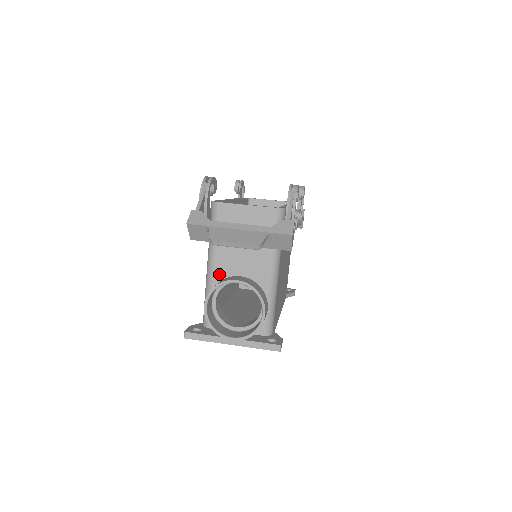
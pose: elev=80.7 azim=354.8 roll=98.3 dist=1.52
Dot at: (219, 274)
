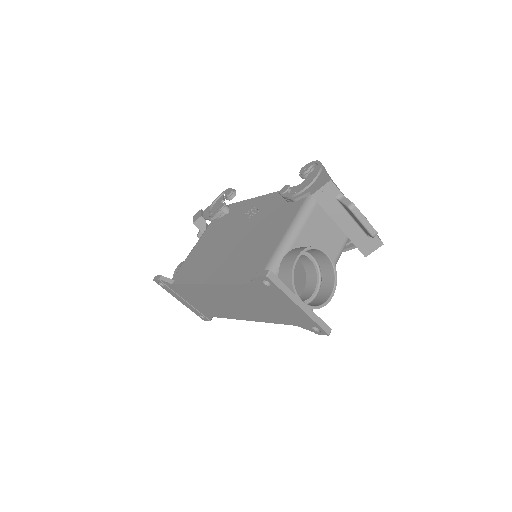
Dot at: (301, 241)
